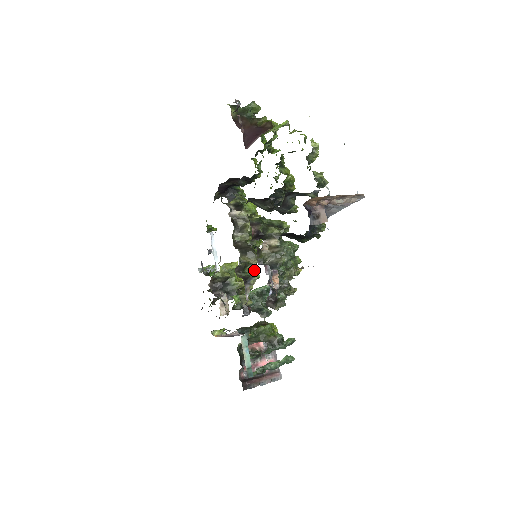
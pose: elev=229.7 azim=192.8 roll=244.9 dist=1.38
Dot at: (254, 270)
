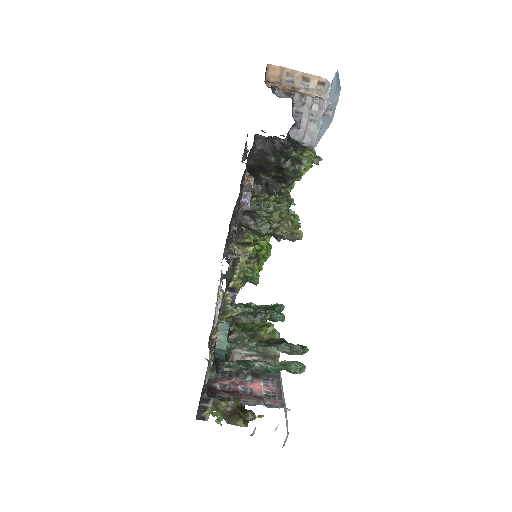
Dot at: (252, 268)
